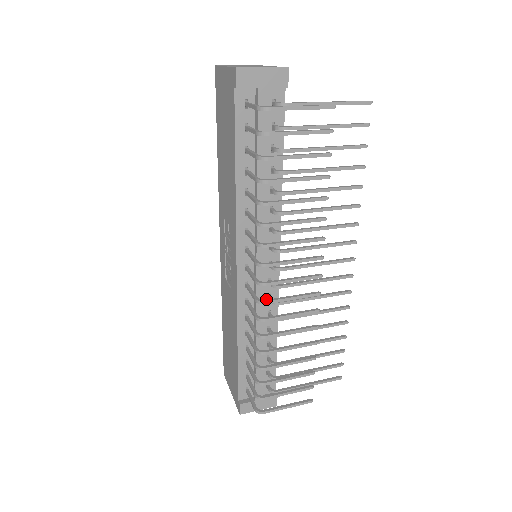
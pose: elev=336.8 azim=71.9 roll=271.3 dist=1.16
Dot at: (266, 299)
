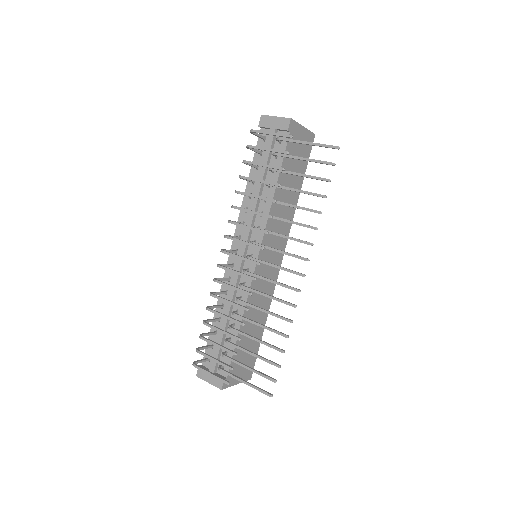
Dot at: occluded
